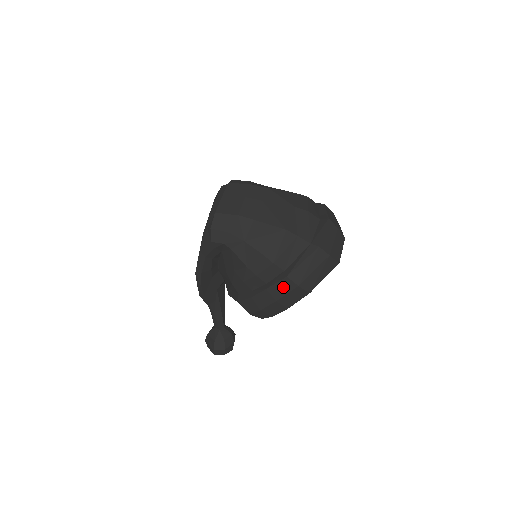
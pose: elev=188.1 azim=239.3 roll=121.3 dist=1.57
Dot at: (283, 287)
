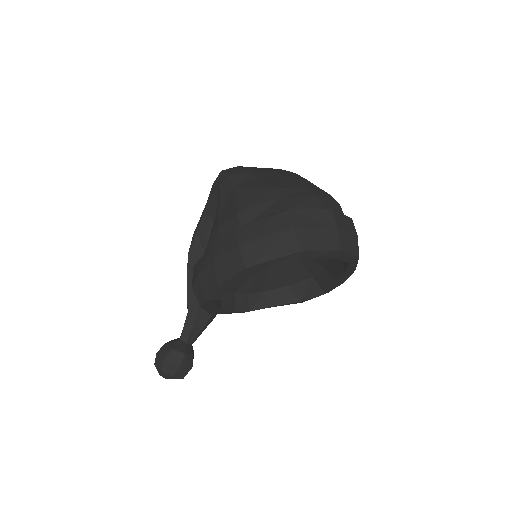
Dot at: (226, 243)
